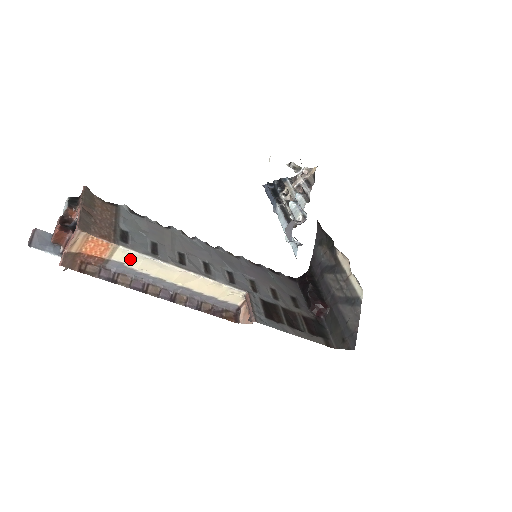
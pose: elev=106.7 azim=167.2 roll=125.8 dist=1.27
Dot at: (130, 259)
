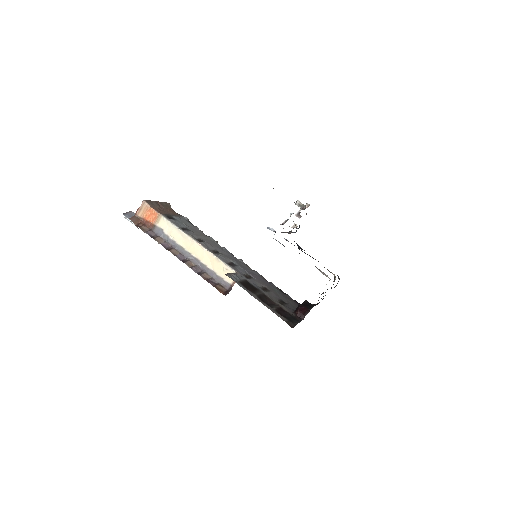
Dot at: (167, 227)
